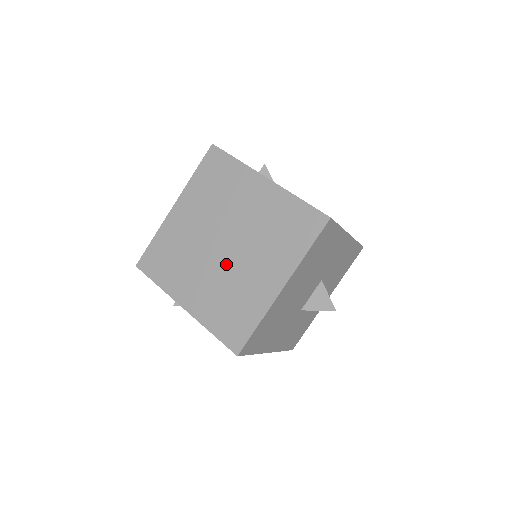
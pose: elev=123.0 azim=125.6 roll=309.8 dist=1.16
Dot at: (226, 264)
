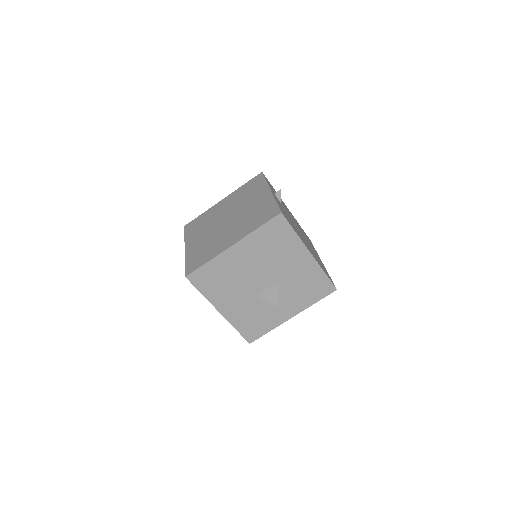
Dot at: (219, 230)
